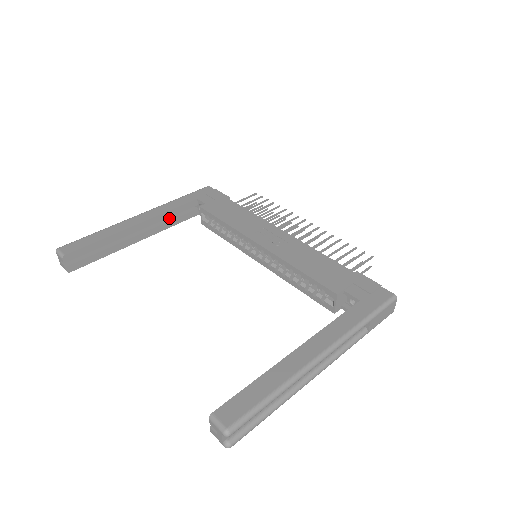
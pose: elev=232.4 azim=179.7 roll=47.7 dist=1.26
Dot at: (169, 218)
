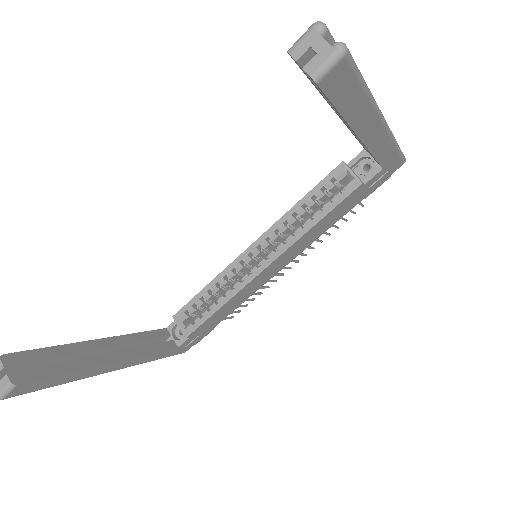
Dot at: occluded
